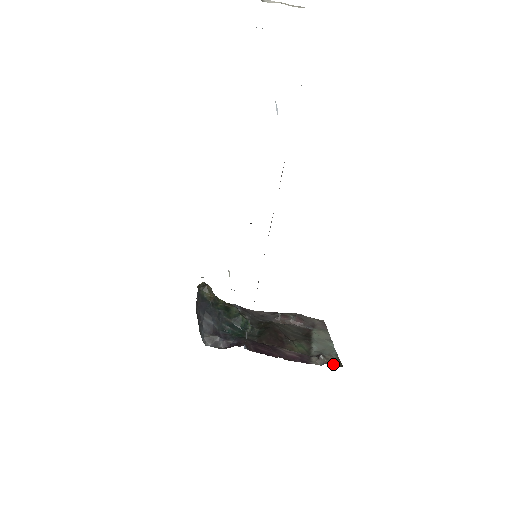
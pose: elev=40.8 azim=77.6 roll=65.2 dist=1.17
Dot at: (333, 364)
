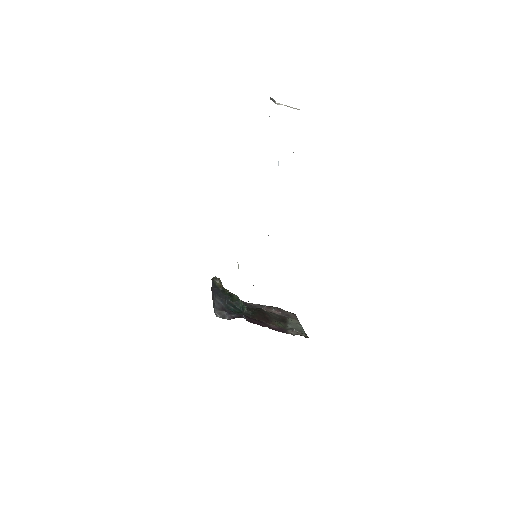
Dot at: (302, 335)
